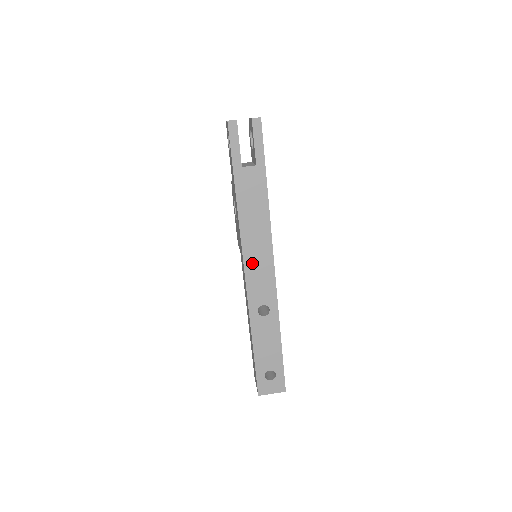
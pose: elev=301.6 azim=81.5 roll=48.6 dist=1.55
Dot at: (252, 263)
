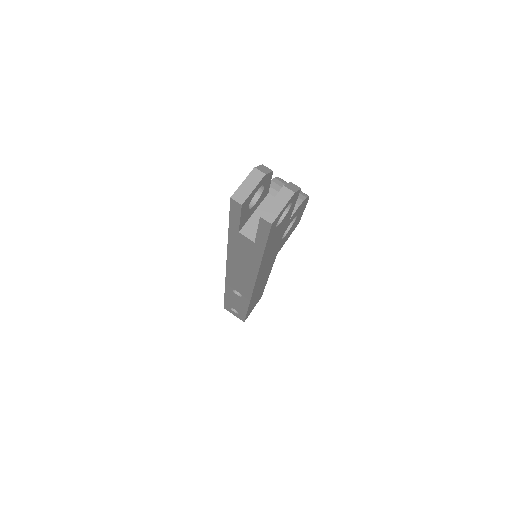
Dot at: (234, 273)
